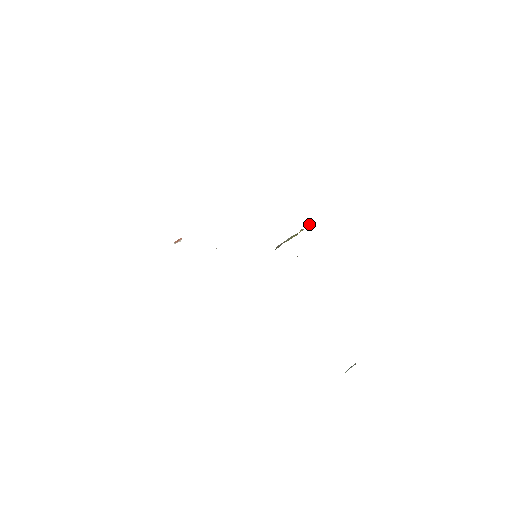
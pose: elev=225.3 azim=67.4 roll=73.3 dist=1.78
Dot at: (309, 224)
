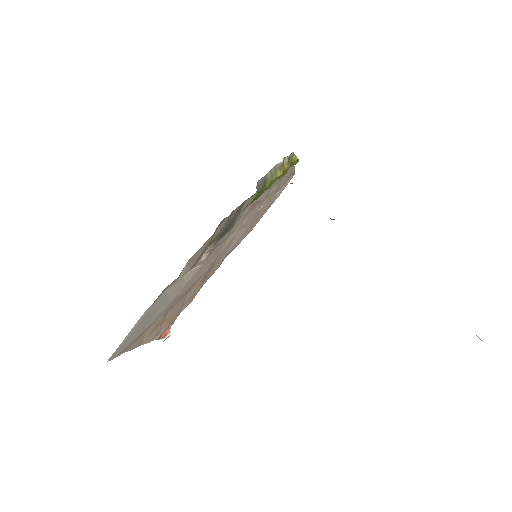
Dot at: (294, 156)
